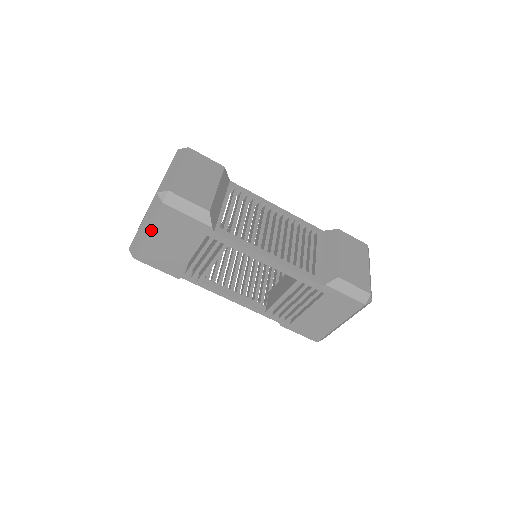
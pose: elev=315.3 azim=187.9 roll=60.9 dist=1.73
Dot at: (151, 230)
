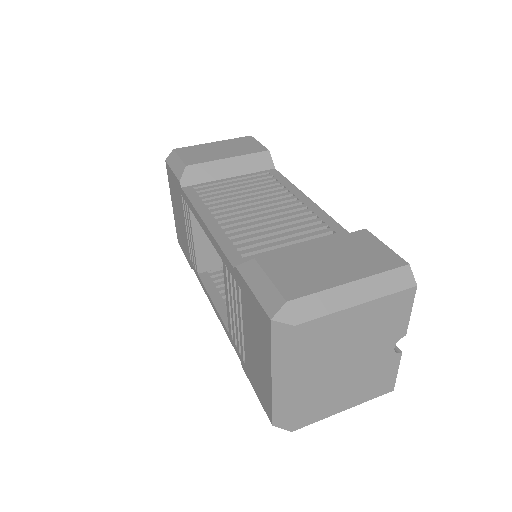
Dot at: (172, 200)
